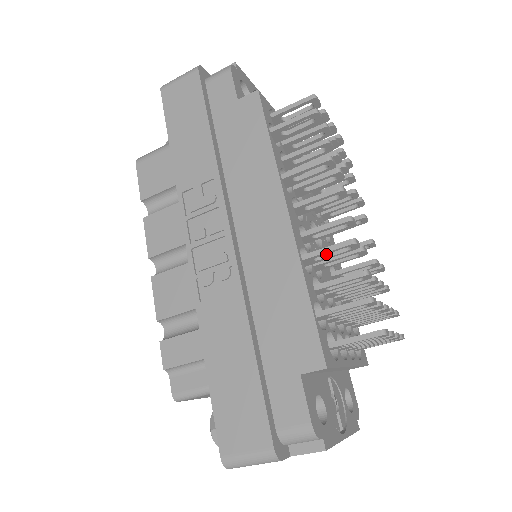
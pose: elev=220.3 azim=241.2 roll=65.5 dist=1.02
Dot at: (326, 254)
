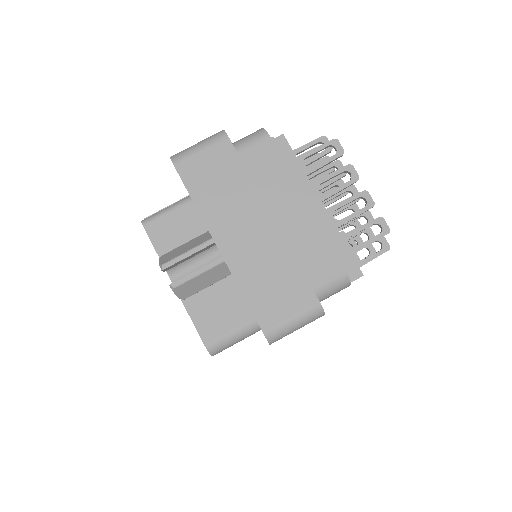
Dot at: occluded
